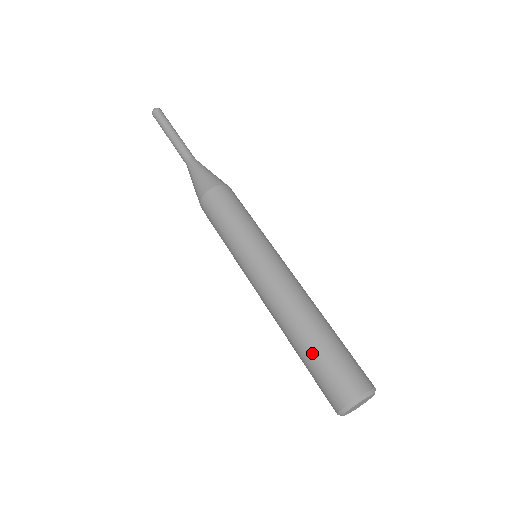
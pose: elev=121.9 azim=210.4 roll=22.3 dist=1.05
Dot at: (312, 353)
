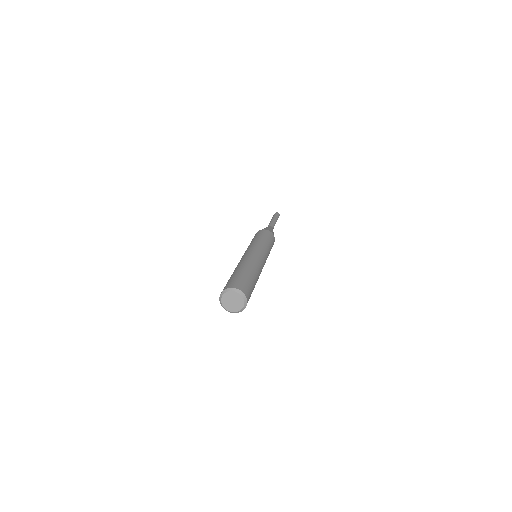
Dot at: (232, 276)
